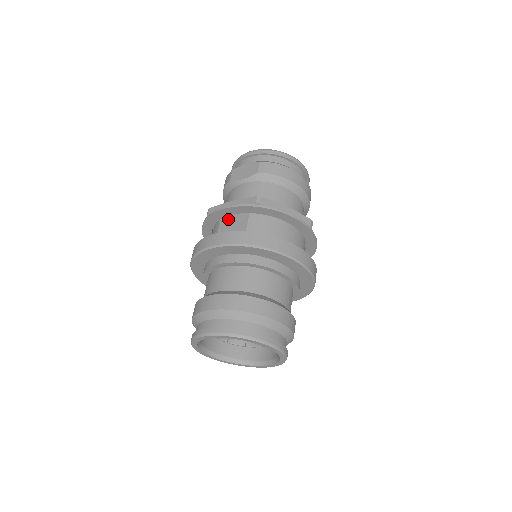
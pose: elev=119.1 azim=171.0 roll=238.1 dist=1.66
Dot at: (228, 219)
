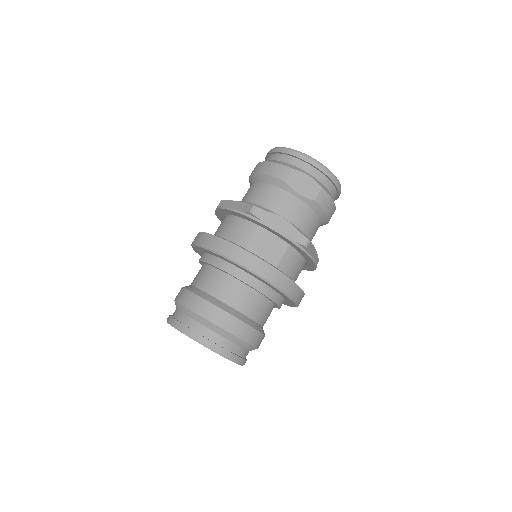
Dot at: (267, 232)
